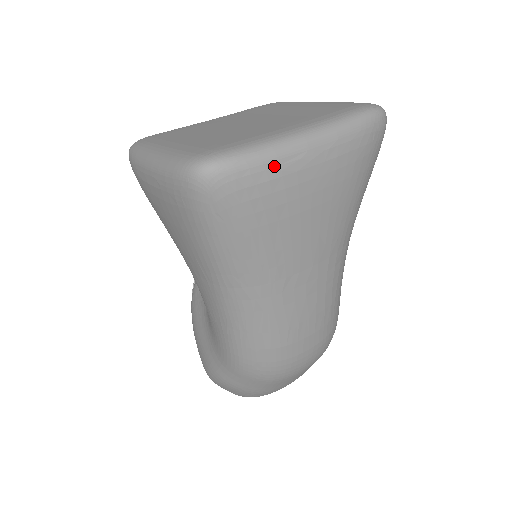
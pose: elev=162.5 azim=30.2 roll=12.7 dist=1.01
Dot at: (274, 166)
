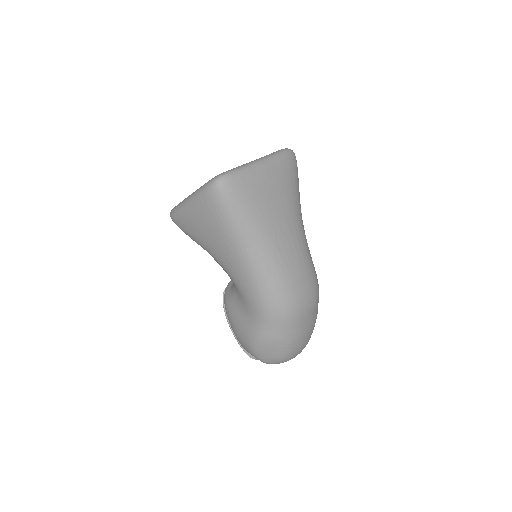
Dot at: (249, 173)
